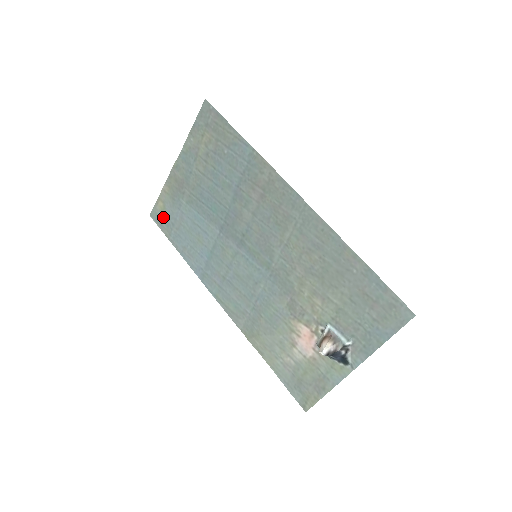
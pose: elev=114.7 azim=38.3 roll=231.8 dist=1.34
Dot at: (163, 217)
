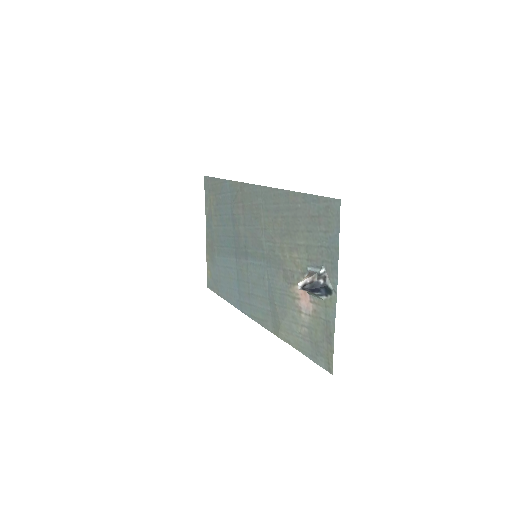
Dot at: (212, 281)
